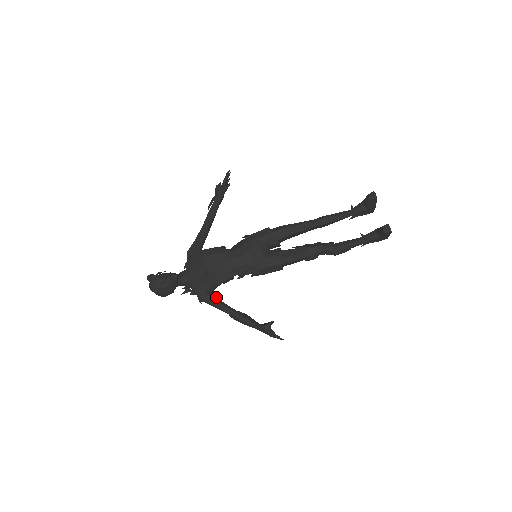
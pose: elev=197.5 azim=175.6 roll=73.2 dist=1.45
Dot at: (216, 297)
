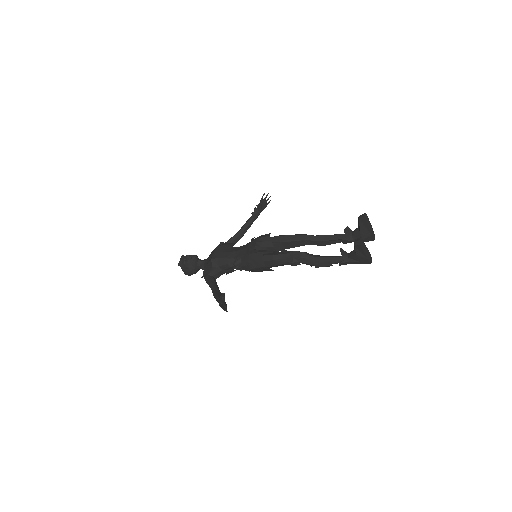
Dot at: (214, 280)
